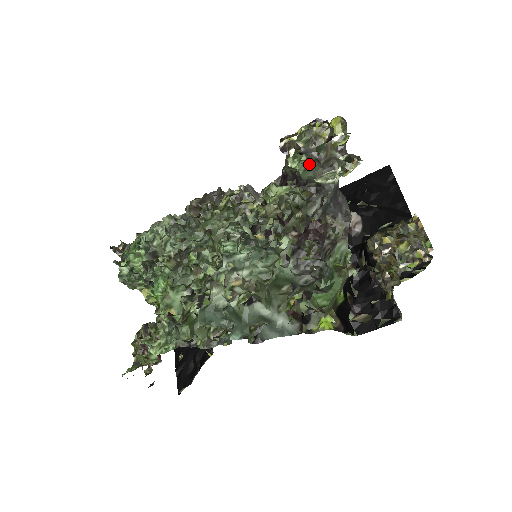
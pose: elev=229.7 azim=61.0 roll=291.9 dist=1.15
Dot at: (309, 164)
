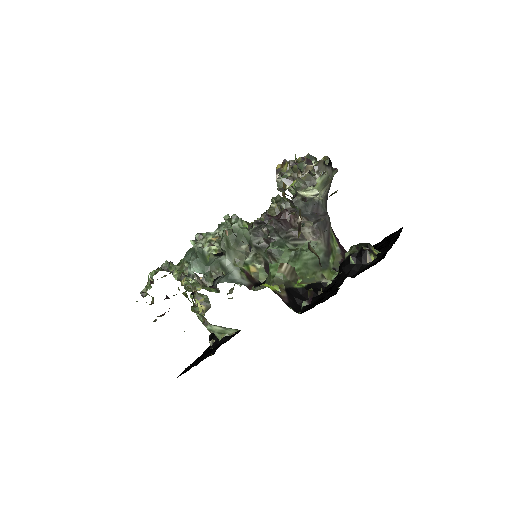
Dot at: (296, 181)
